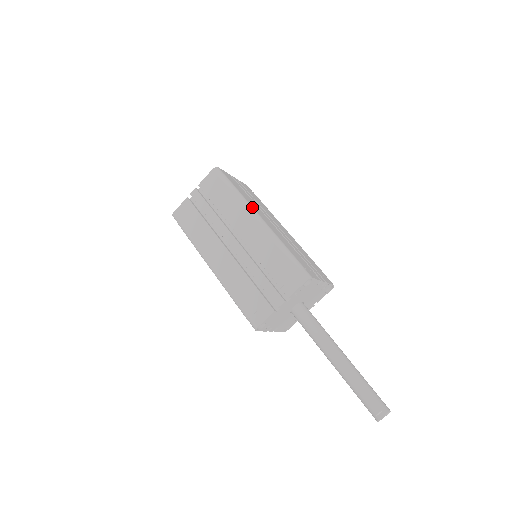
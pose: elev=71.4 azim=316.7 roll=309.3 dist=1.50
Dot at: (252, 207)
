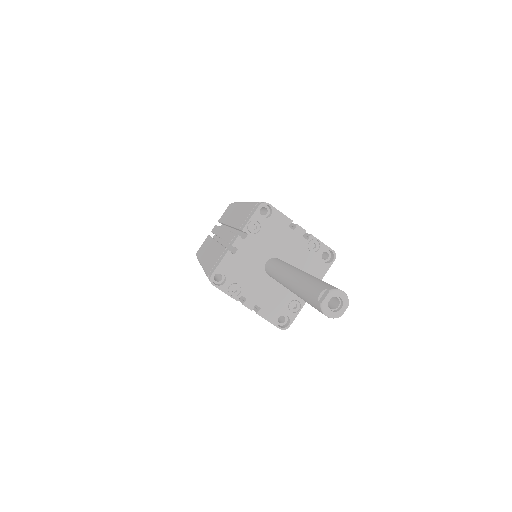
Dot at: occluded
